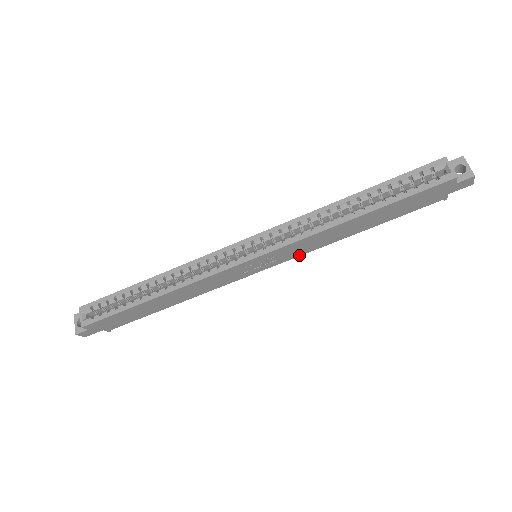
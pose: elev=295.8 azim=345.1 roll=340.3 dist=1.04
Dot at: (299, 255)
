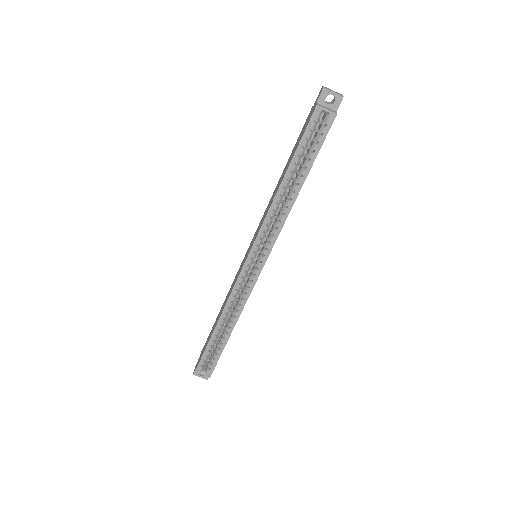
Dot at: occluded
